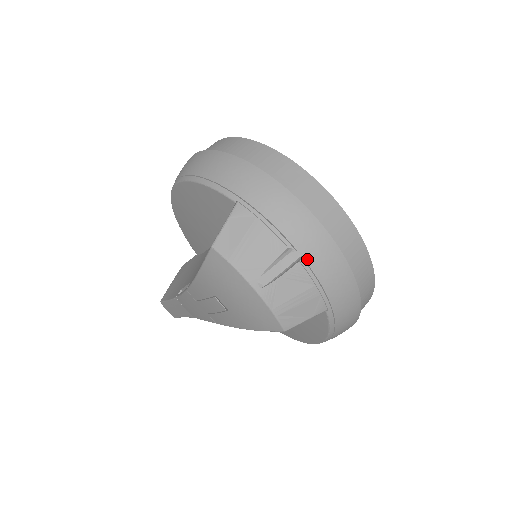
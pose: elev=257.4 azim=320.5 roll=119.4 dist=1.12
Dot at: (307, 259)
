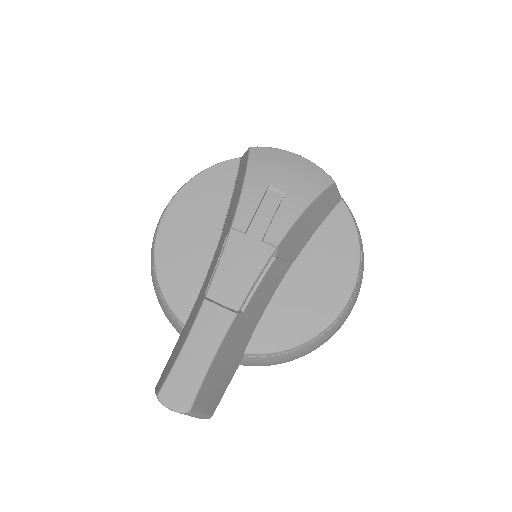
Dot at: occluded
